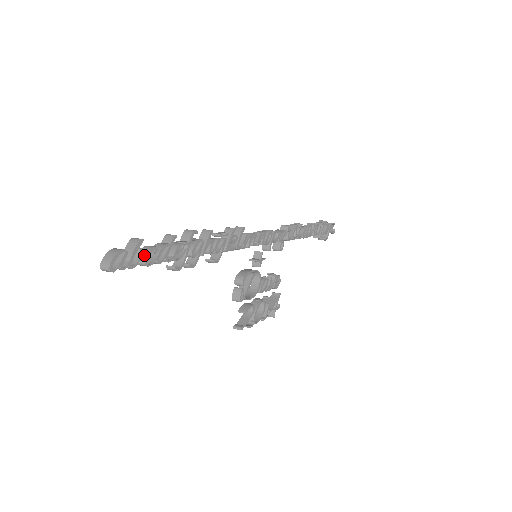
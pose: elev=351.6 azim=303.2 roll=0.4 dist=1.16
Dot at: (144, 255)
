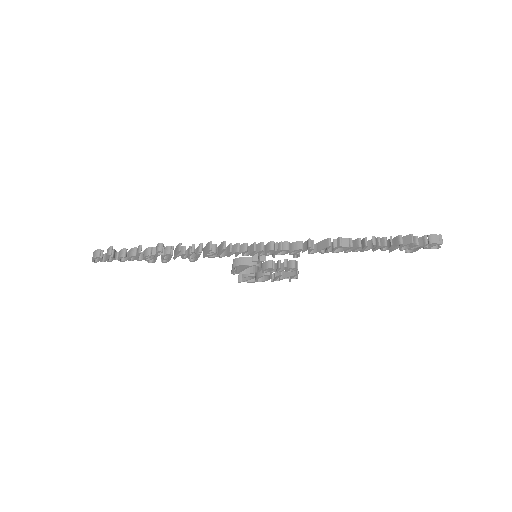
Dot at: (118, 256)
